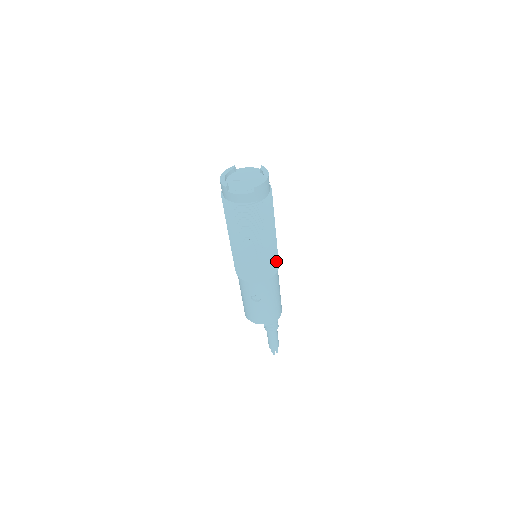
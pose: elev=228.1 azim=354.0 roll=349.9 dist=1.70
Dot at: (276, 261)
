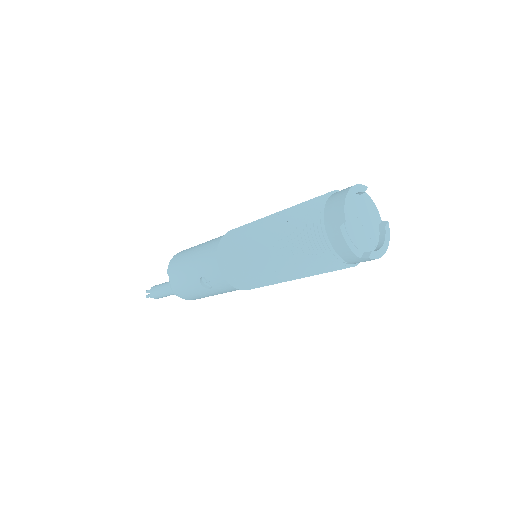
Dot at: occluded
